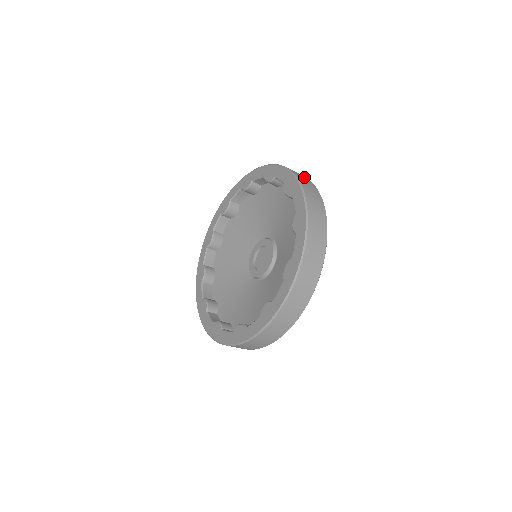
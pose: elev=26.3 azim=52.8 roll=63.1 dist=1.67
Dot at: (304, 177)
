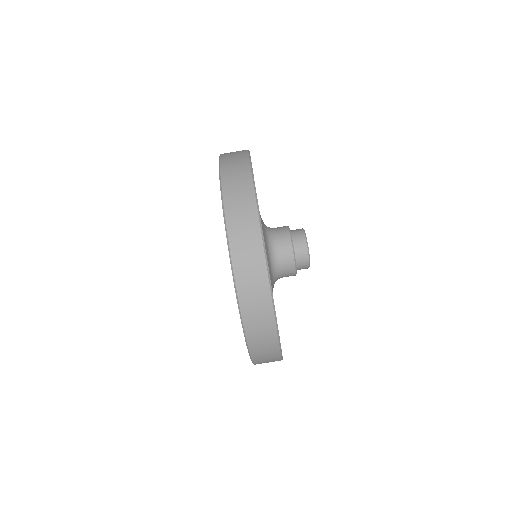
Dot at: occluded
